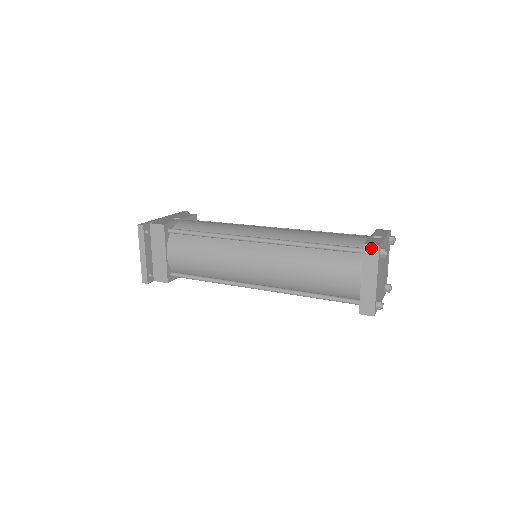
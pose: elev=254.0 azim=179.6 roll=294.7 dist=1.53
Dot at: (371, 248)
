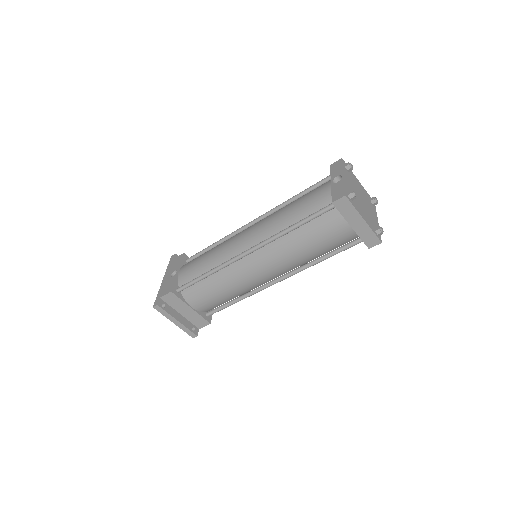
Dot at: (340, 201)
